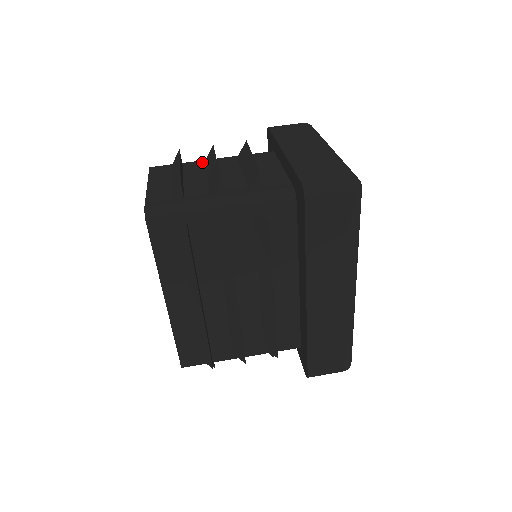
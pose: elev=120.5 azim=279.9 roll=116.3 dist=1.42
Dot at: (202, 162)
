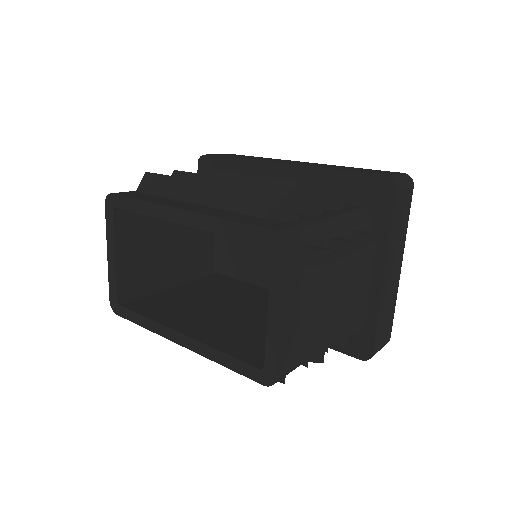
Dot at: occluded
